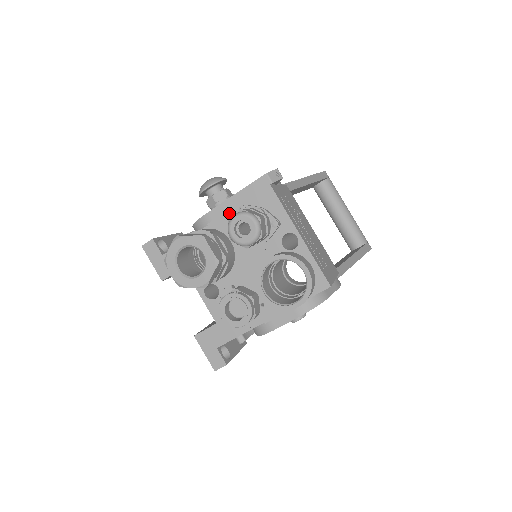
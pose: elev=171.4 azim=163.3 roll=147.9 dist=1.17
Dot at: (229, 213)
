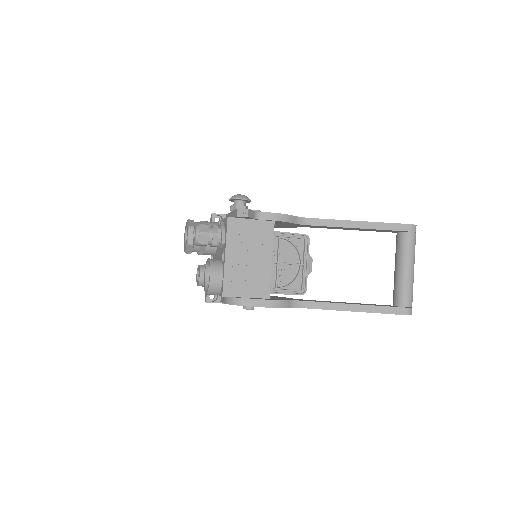
Dot at: occluded
